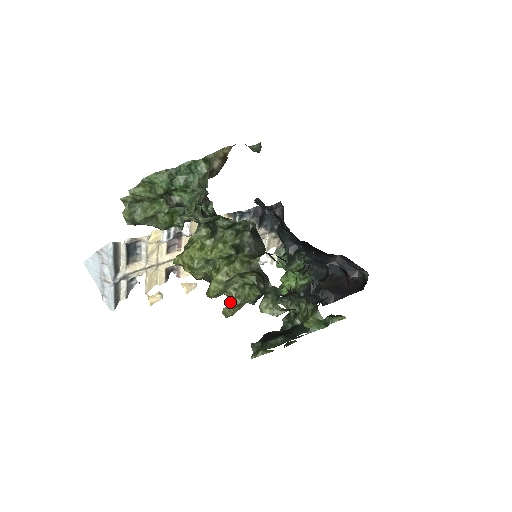
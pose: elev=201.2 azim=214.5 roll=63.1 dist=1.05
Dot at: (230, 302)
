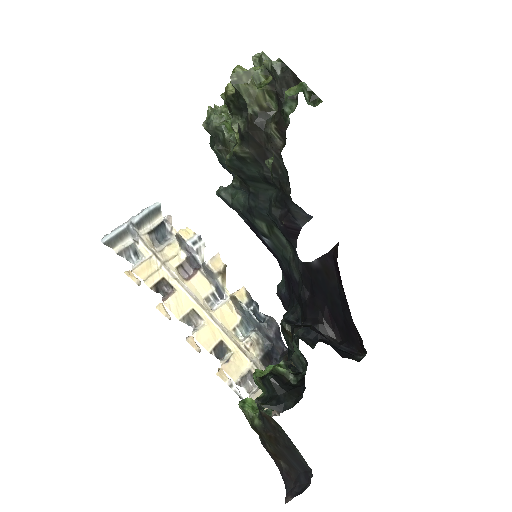
Dot at: (242, 85)
